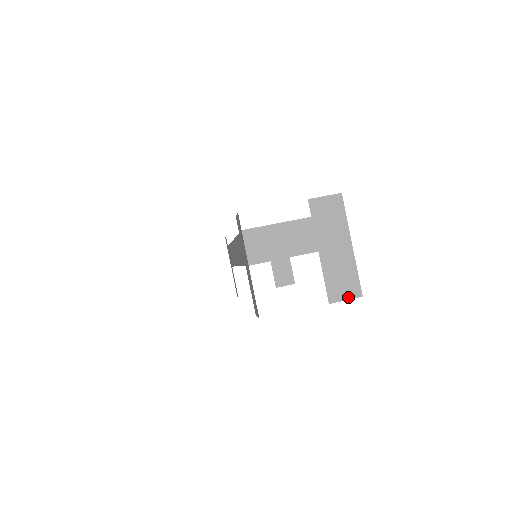
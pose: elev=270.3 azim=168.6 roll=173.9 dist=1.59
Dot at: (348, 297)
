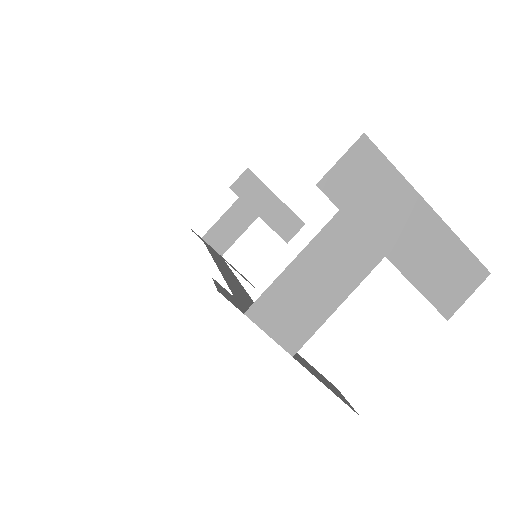
Dot at: (469, 290)
